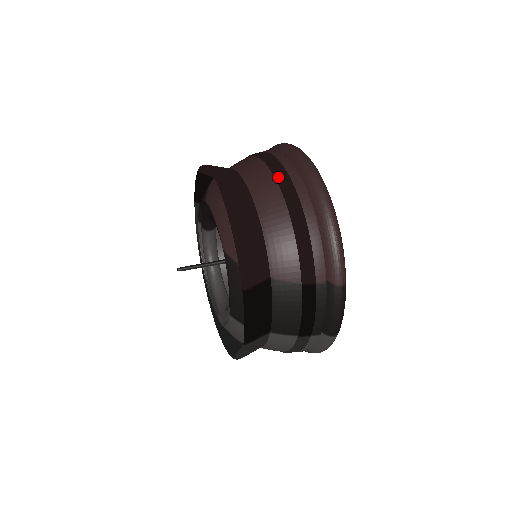
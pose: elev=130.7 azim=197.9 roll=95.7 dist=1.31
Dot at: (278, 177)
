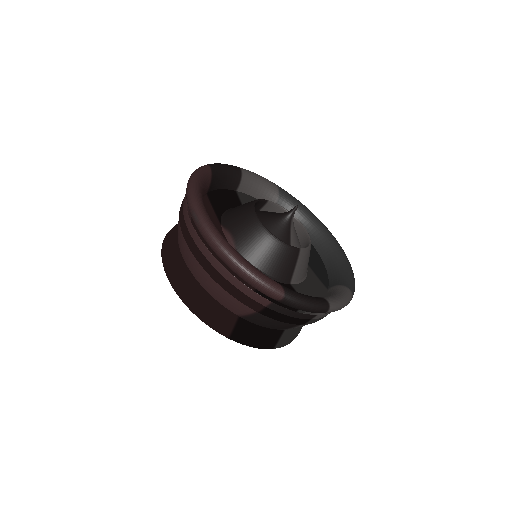
Dot at: (187, 243)
